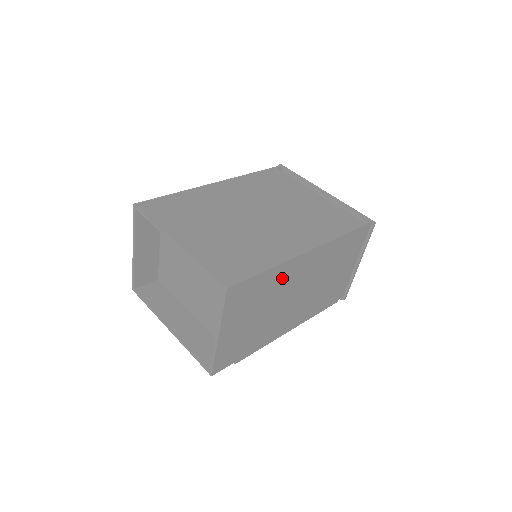
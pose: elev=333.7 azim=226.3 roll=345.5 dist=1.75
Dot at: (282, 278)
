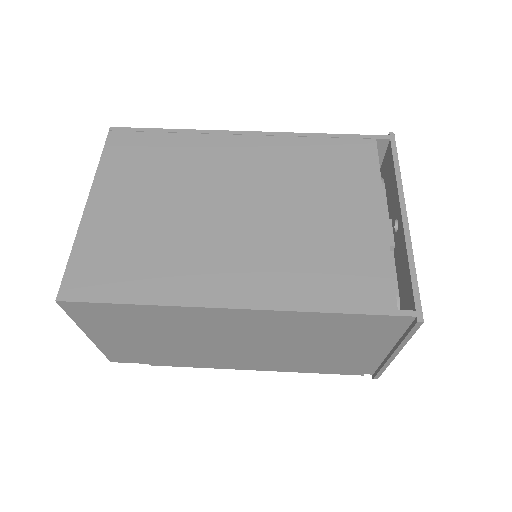
Dot at: (182, 320)
